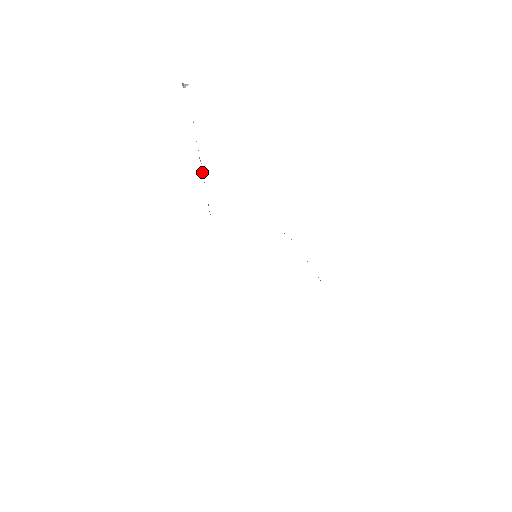
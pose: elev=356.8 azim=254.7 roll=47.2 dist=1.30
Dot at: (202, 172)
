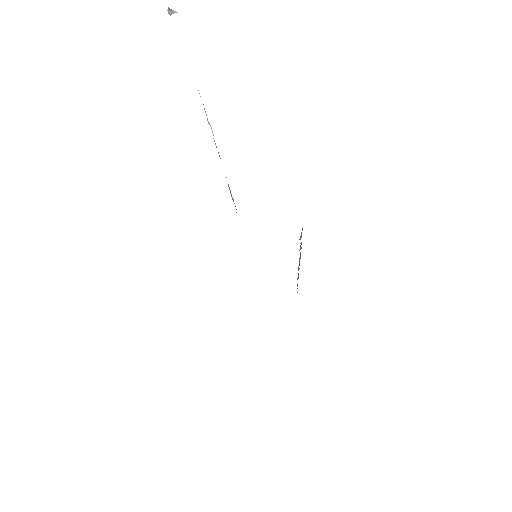
Dot at: (214, 140)
